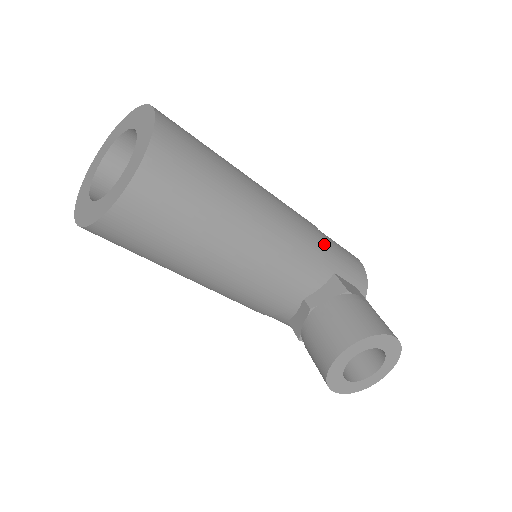
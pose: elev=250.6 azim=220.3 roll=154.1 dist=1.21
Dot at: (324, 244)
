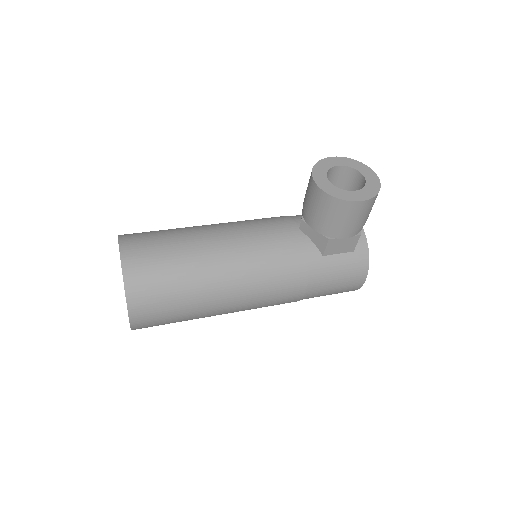
Dot at: occluded
